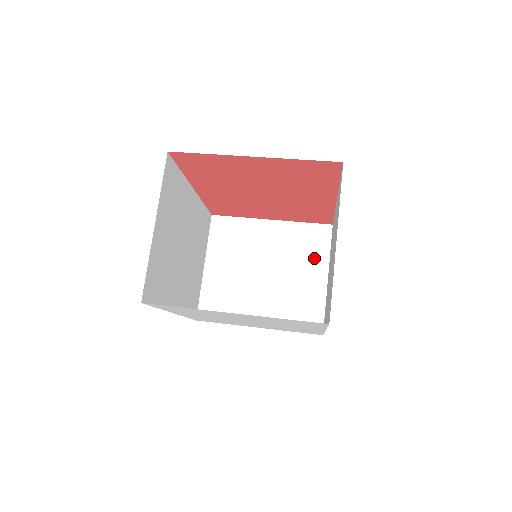
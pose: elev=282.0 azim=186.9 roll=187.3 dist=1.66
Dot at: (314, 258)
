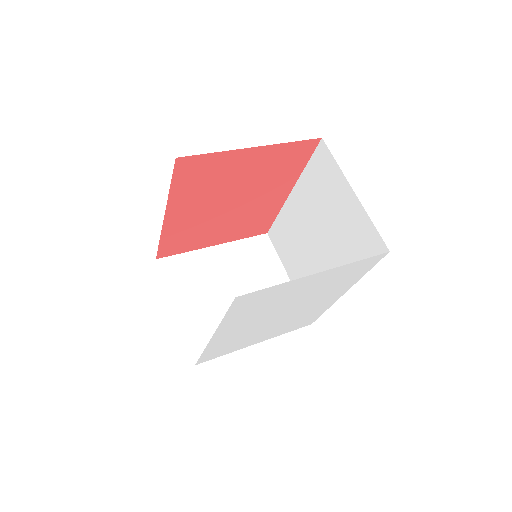
Dot at: (268, 264)
